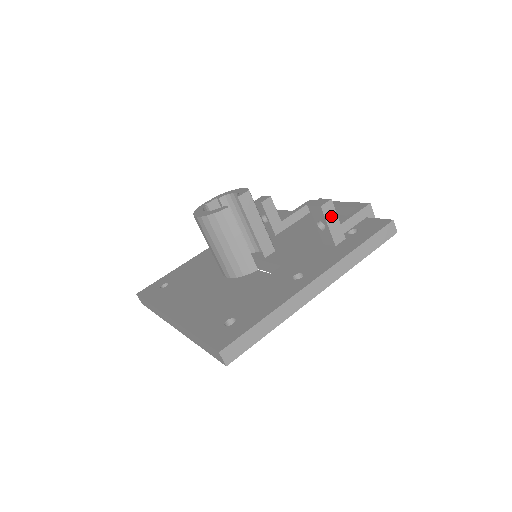
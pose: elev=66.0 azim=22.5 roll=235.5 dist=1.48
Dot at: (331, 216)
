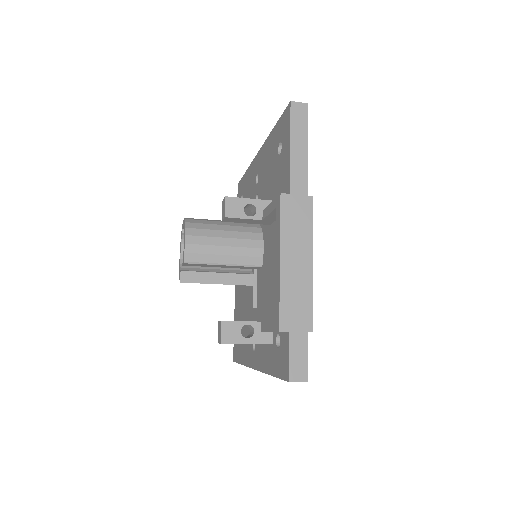
Dot at: occluded
